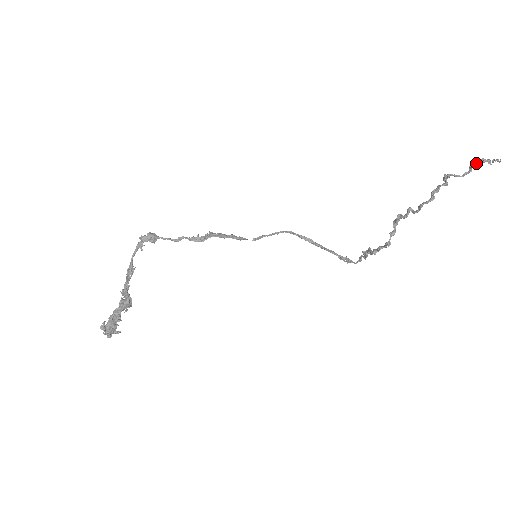
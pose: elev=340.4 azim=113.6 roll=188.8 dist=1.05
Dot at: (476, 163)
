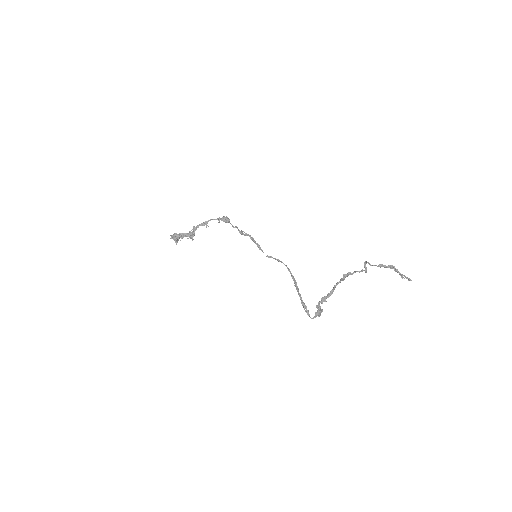
Dot at: occluded
